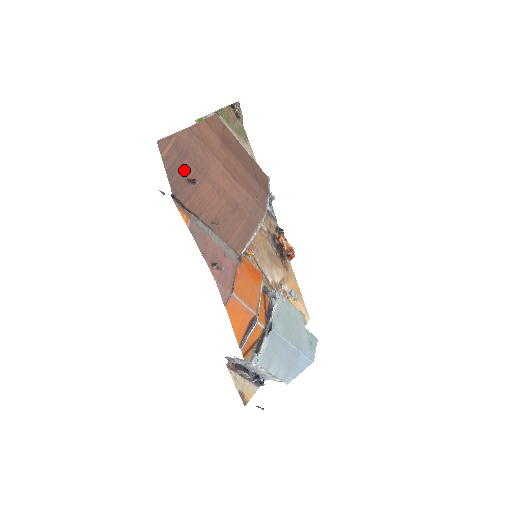
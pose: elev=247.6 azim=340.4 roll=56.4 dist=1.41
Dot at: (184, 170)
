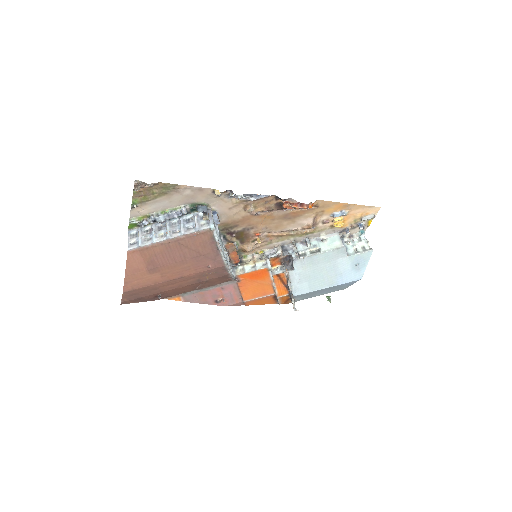
Dot at: (148, 297)
